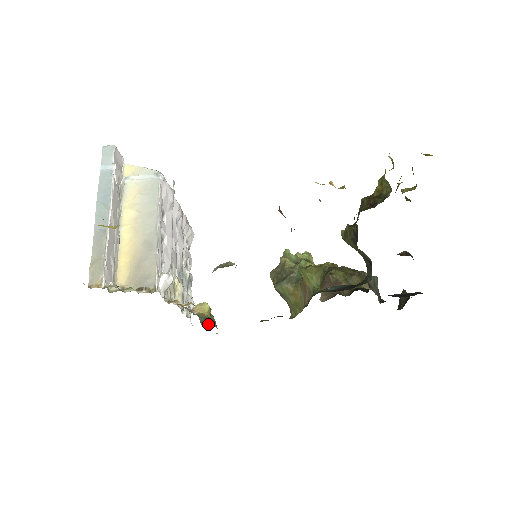
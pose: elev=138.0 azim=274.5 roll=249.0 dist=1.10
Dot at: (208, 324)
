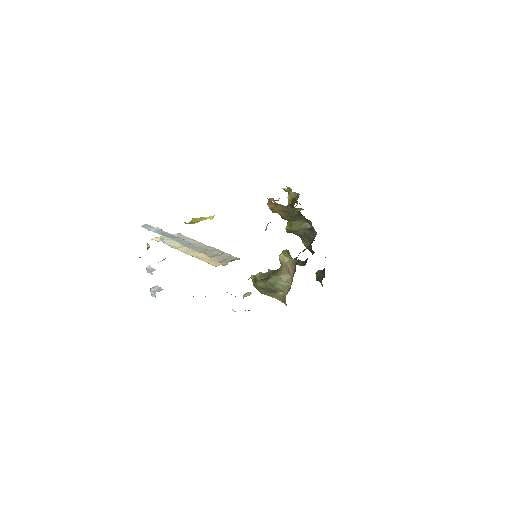
Dot at: occluded
